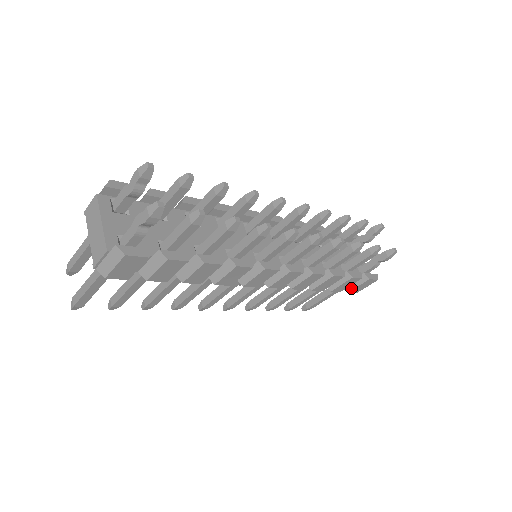
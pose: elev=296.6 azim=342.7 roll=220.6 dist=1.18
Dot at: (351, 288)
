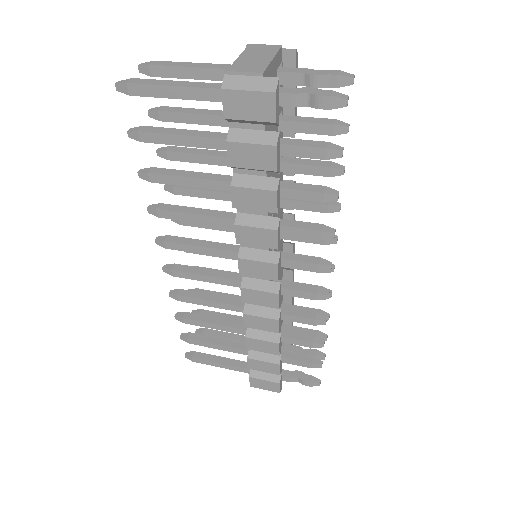
Dot at: (256, 376)
